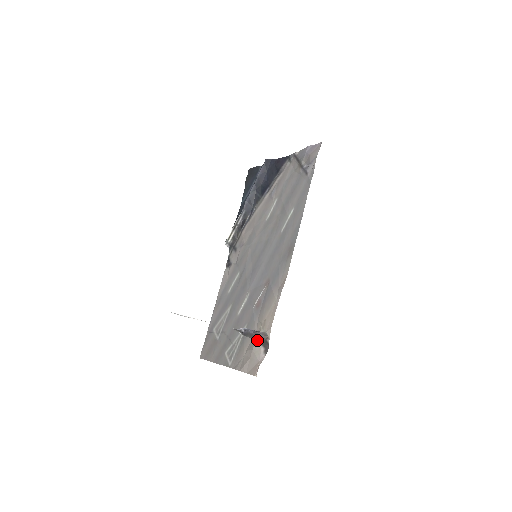
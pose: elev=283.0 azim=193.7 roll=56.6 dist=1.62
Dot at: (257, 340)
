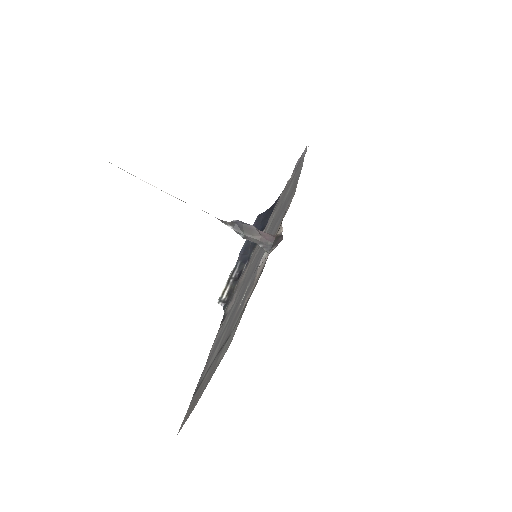
Dot at: (264, 256)
